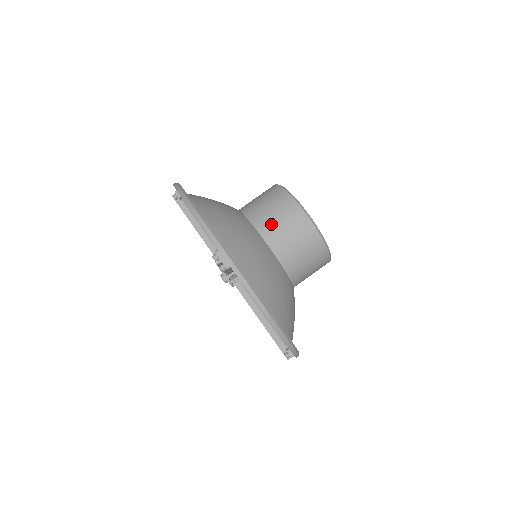
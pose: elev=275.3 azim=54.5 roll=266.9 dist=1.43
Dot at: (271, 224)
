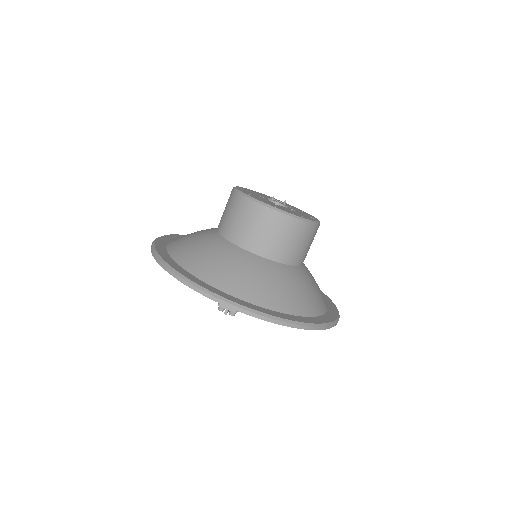
Dot at: (250, 236)
